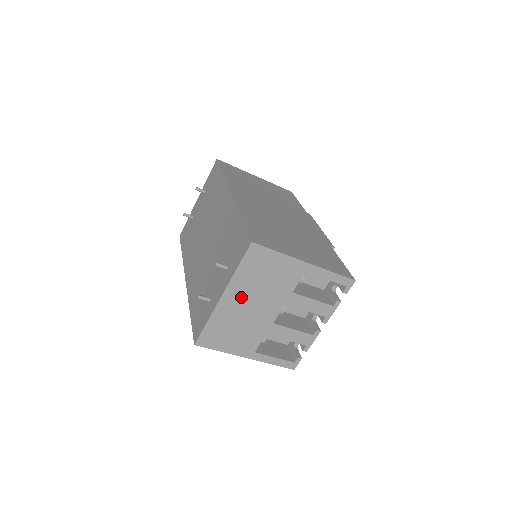
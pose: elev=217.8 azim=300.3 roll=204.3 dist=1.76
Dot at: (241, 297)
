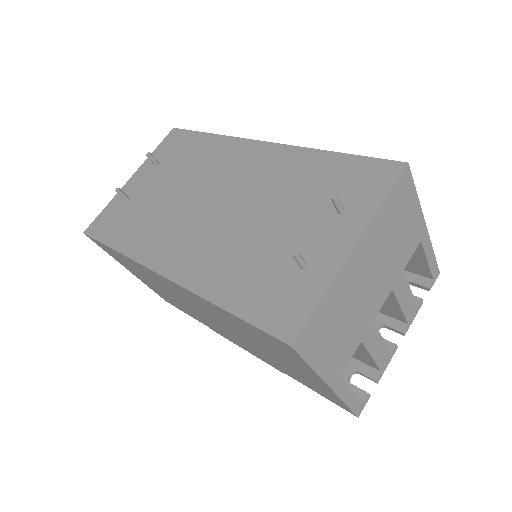
Dot at: (367, 259)
